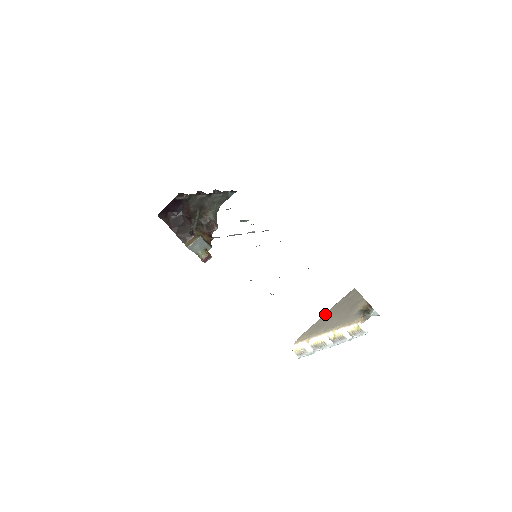
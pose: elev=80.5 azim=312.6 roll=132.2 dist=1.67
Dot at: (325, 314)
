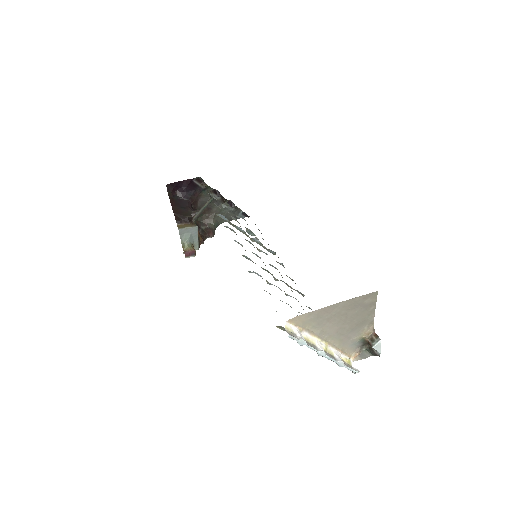
Dot at: (335, 305)
